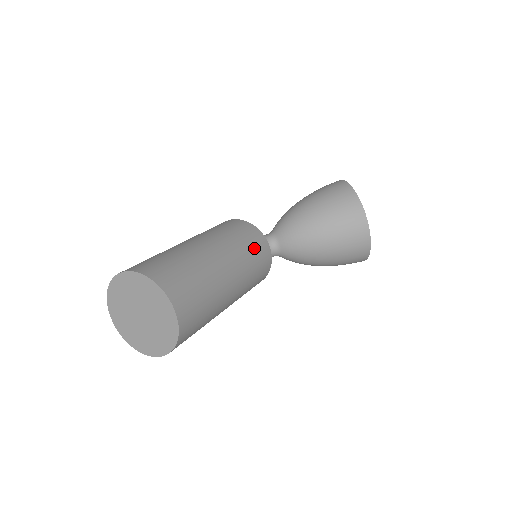
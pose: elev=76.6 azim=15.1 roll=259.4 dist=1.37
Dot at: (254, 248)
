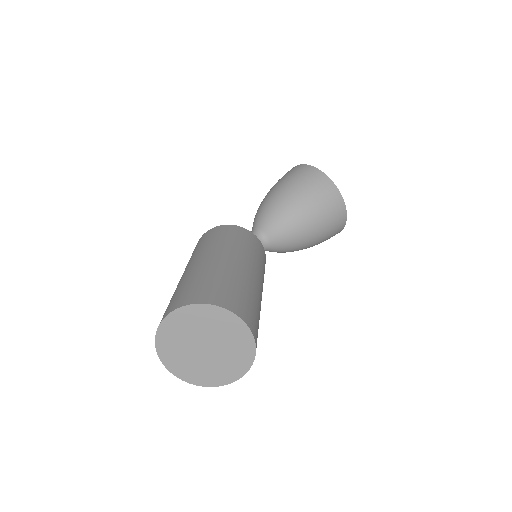
Dot at: (256, 248)
